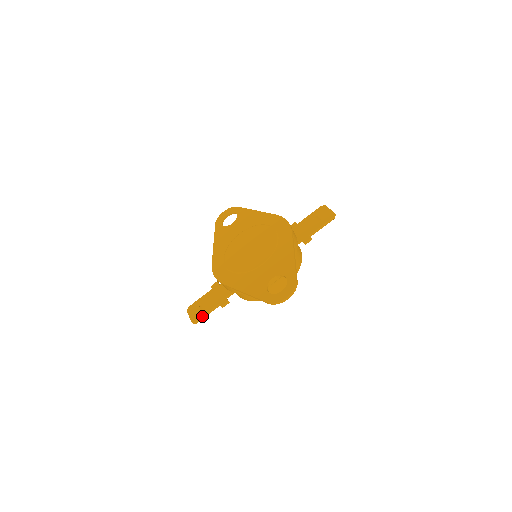
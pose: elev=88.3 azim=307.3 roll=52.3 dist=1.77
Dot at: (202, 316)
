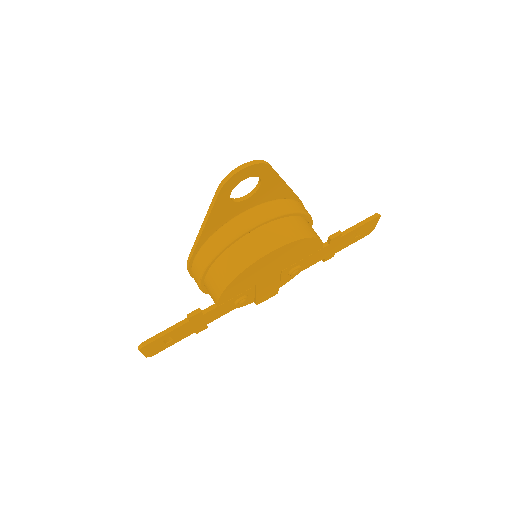
Dot at: occluded
